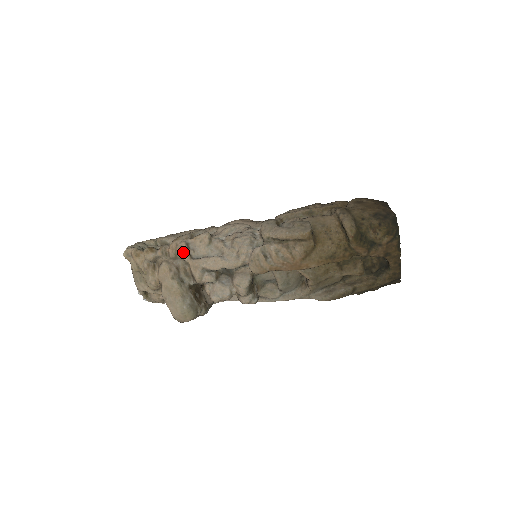
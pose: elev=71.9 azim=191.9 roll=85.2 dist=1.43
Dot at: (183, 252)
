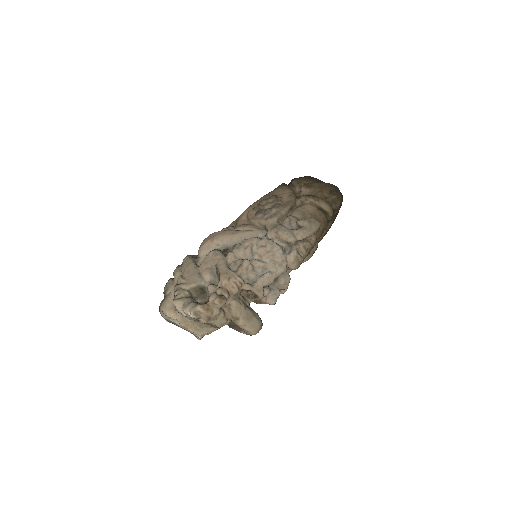
Dot at: (243, 285)
